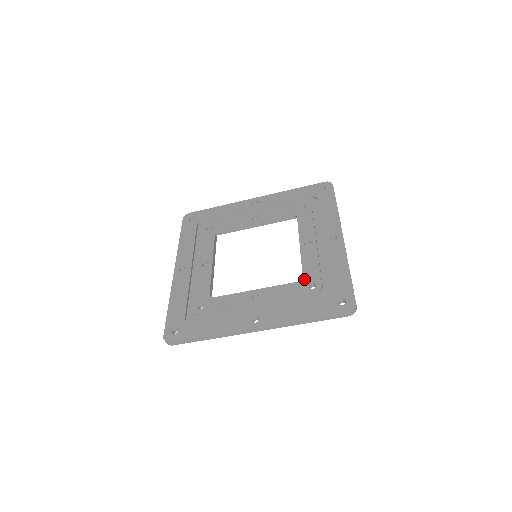
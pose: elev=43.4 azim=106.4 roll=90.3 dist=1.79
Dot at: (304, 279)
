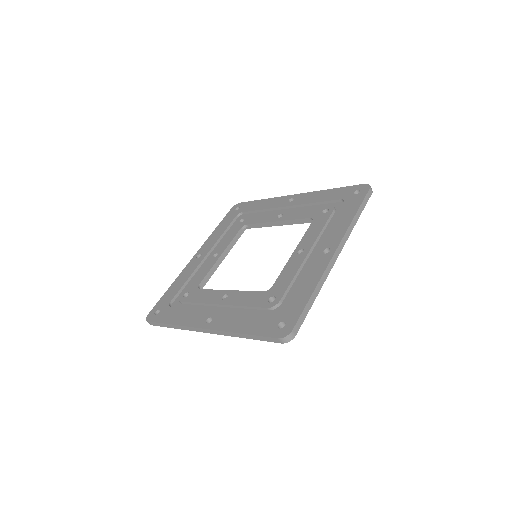
Dot at: (270, 290)
